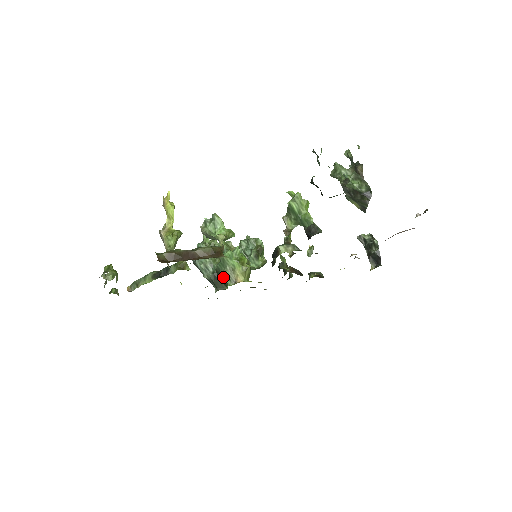
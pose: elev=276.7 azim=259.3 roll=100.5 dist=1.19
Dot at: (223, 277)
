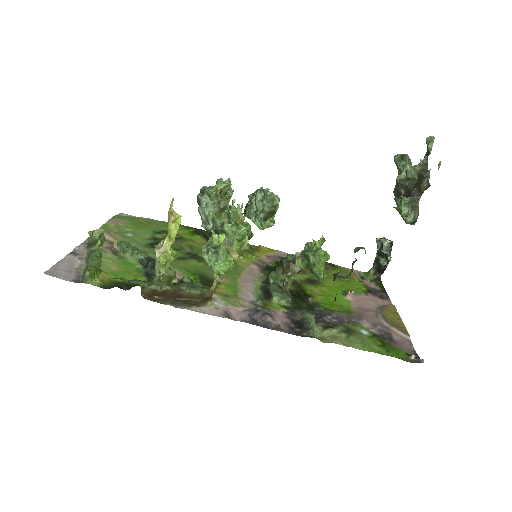
Dot at: occluded
